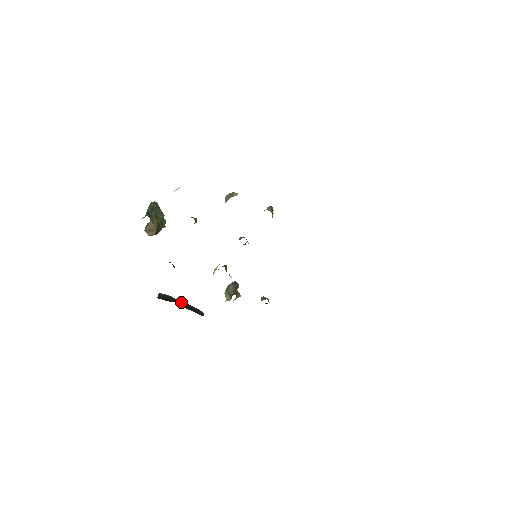
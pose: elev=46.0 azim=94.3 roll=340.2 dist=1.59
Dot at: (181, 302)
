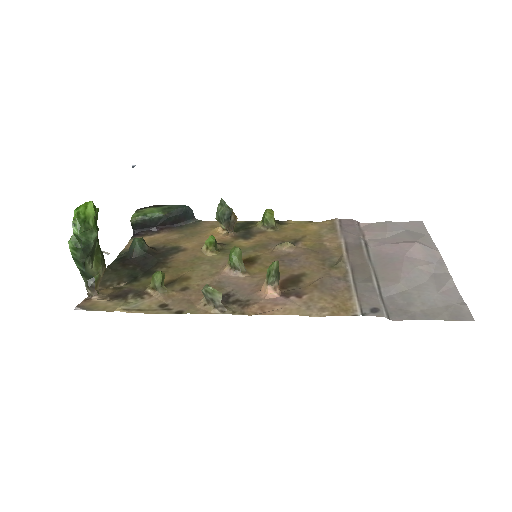
Dot at: (162, 219)
